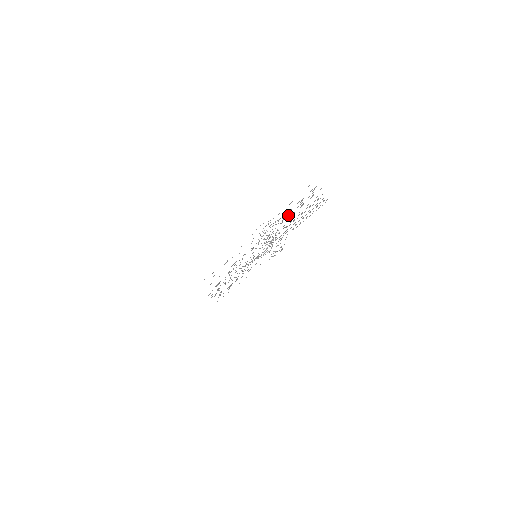
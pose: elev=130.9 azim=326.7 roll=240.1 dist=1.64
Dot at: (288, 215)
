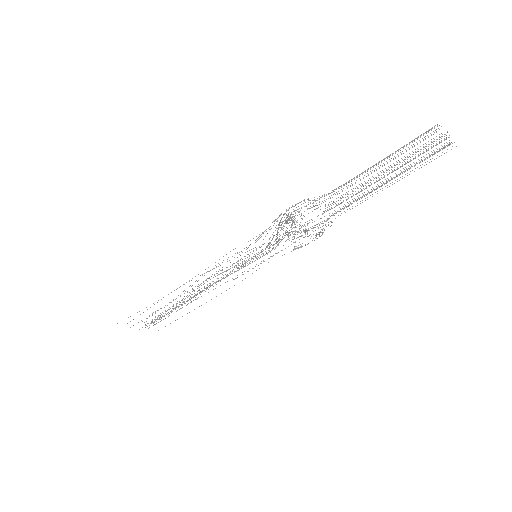
Dot at: (352, 184)
